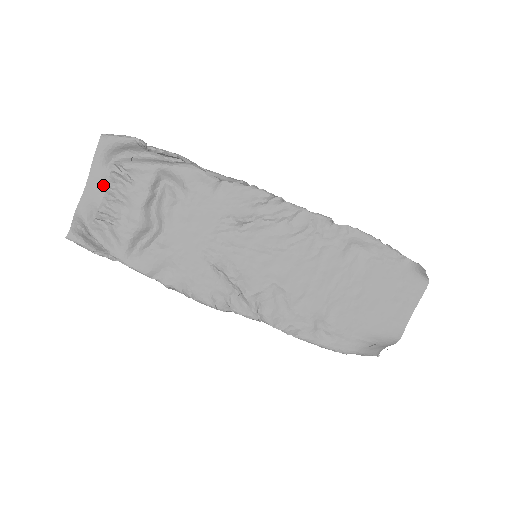
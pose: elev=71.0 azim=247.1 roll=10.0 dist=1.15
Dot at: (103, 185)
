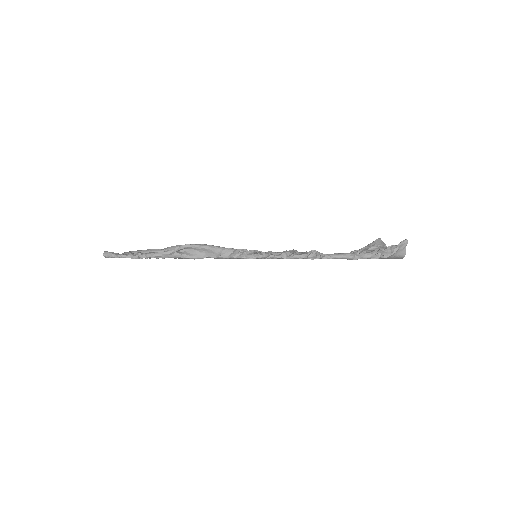
Dot at: occluded
